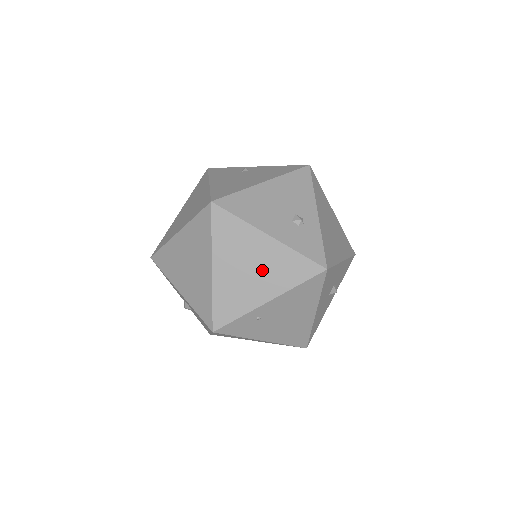
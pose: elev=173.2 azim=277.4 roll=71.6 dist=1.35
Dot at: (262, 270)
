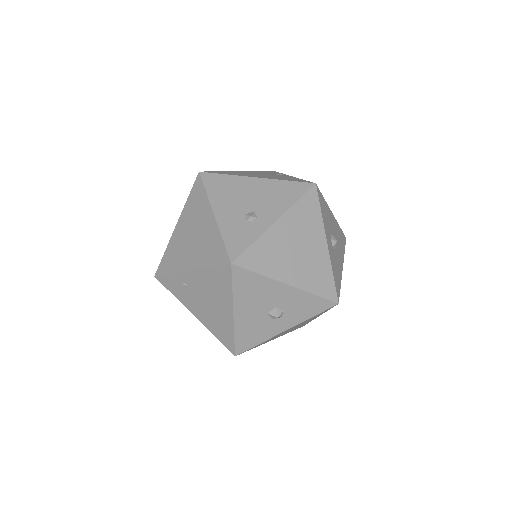
Dot at: (197, 241)
